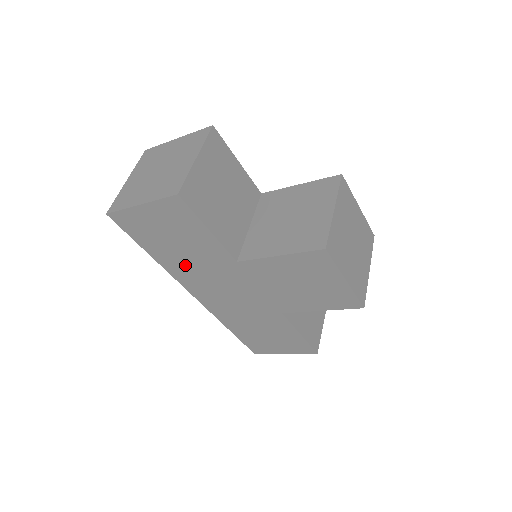
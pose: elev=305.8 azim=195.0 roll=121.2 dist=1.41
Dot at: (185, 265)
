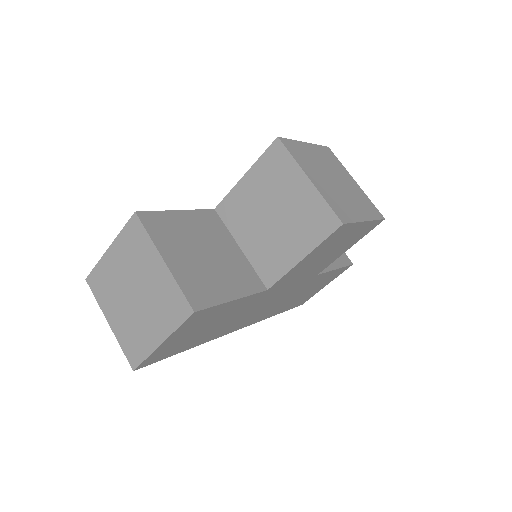
Dot at: (222, 327)
